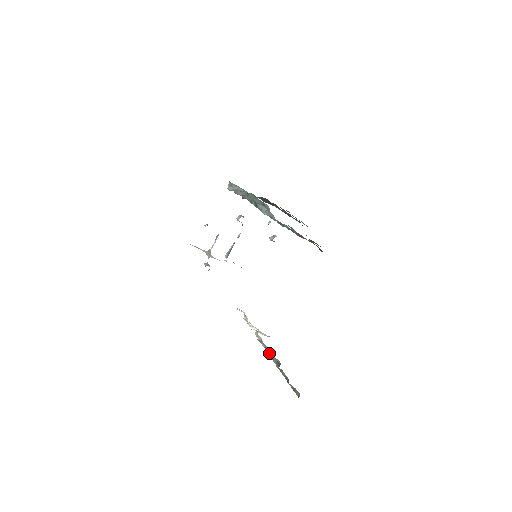
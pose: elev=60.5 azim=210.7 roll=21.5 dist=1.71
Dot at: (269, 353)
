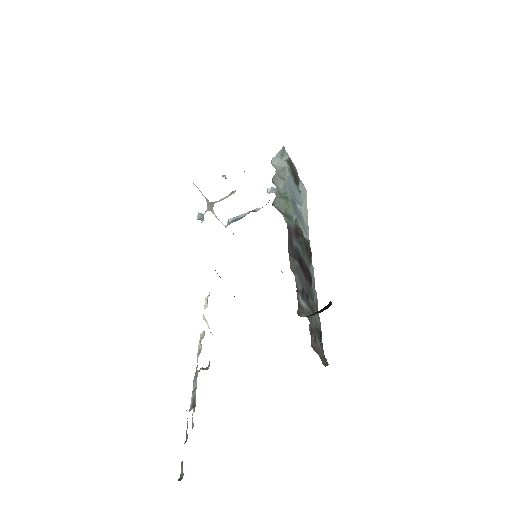
Dot at: (195, 379)
